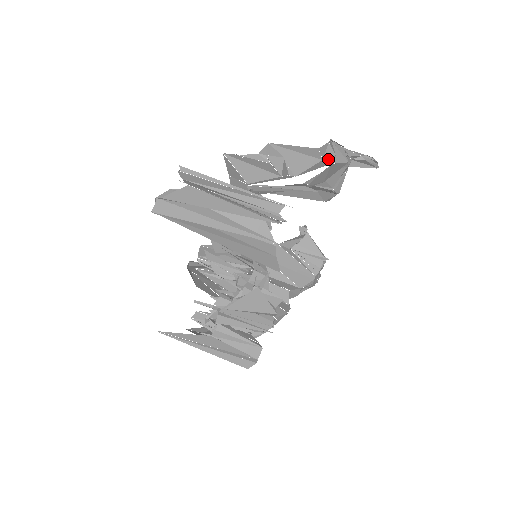
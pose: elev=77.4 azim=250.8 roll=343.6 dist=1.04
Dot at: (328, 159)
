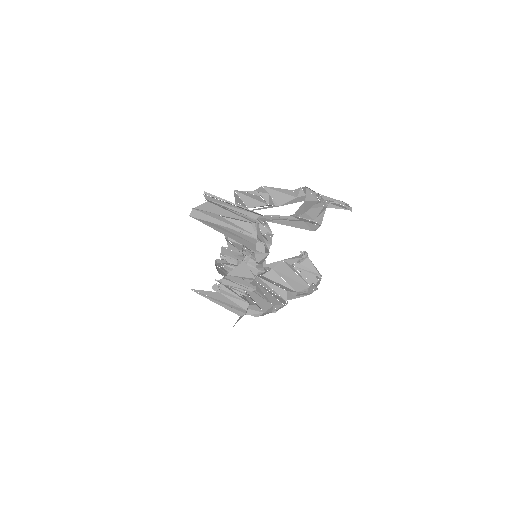
Dot at: (301, 197)
